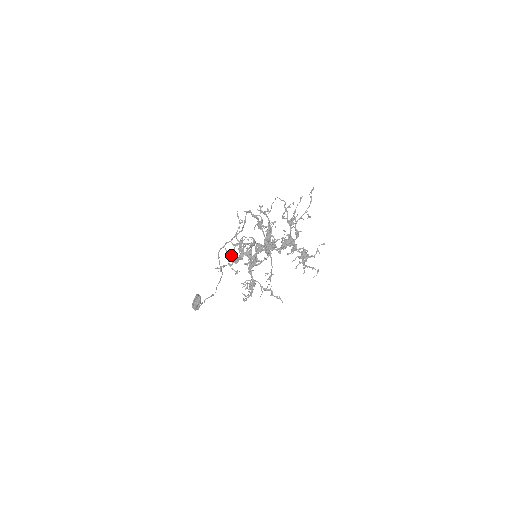
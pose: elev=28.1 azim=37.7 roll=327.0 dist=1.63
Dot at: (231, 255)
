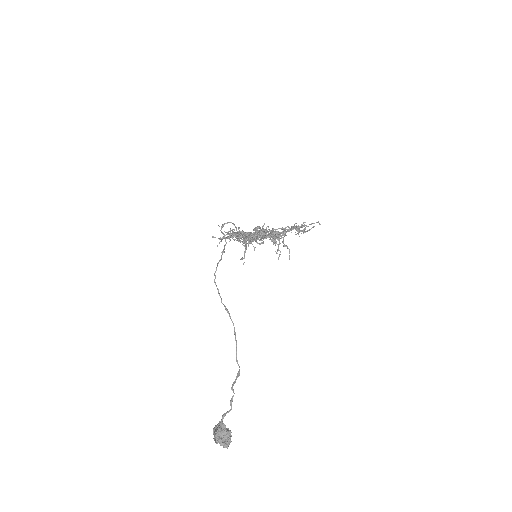
Dot at: occluded
